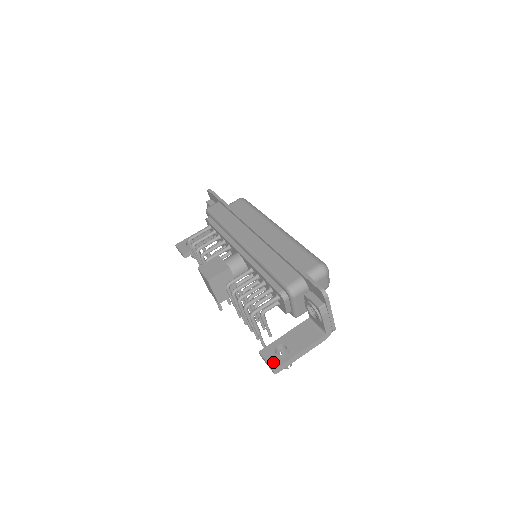
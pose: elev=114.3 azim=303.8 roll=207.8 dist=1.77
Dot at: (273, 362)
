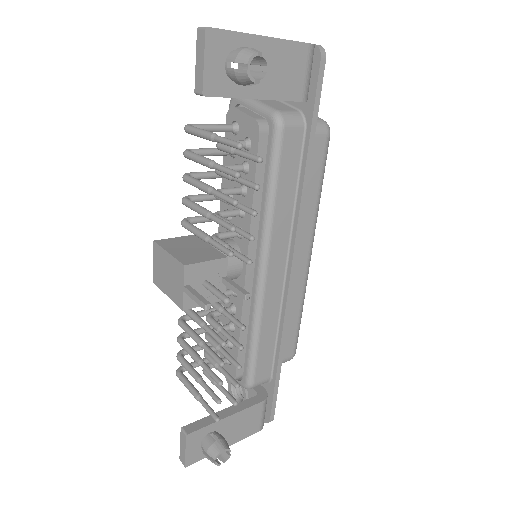
Dot at: occluded
